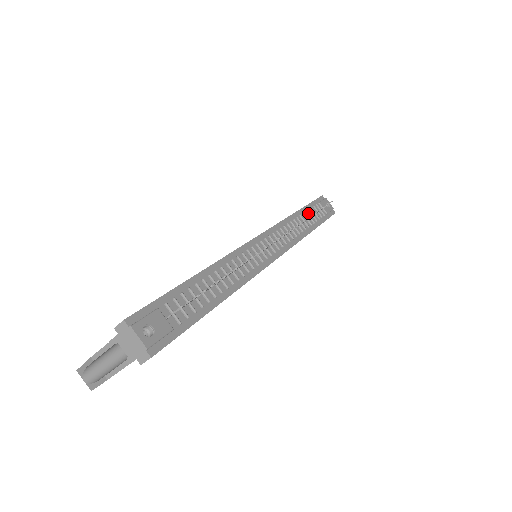
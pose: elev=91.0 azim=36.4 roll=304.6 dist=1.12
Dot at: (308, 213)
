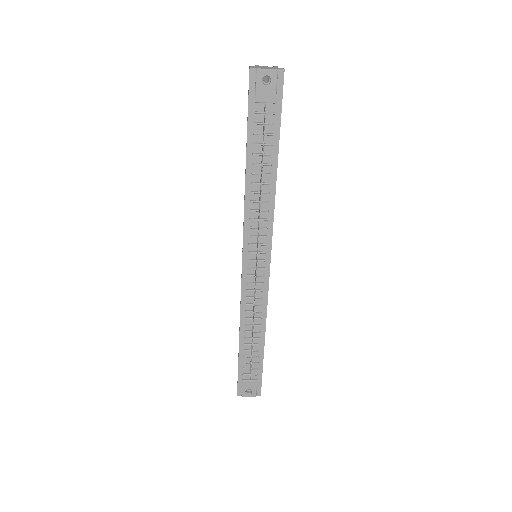
Dot at: (256, 149)
